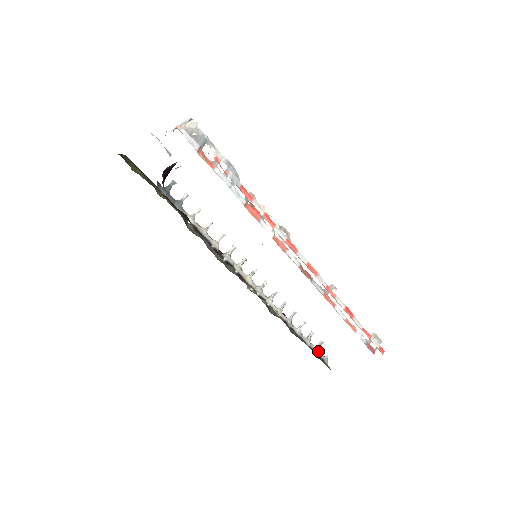
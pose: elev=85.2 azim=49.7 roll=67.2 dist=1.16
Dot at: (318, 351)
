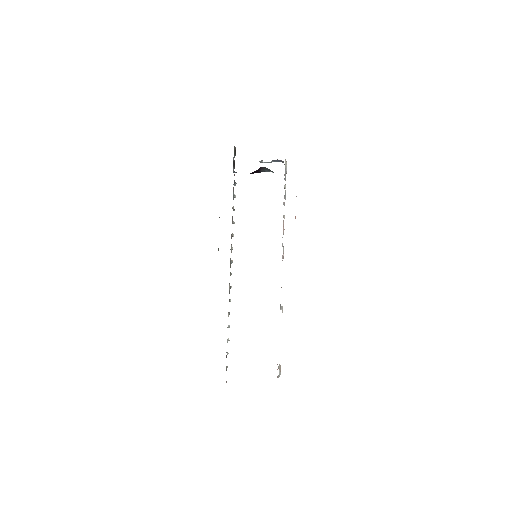
Dot at: occluded
